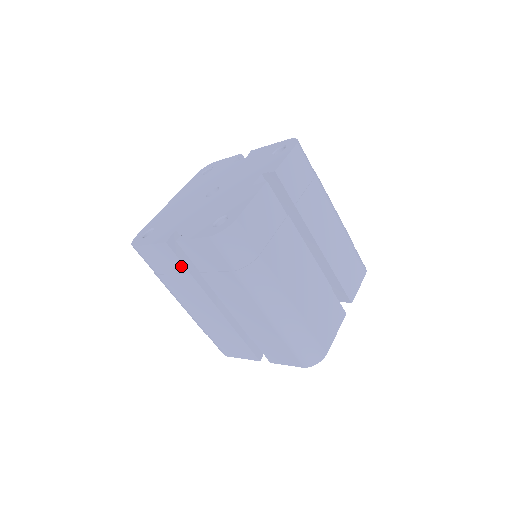
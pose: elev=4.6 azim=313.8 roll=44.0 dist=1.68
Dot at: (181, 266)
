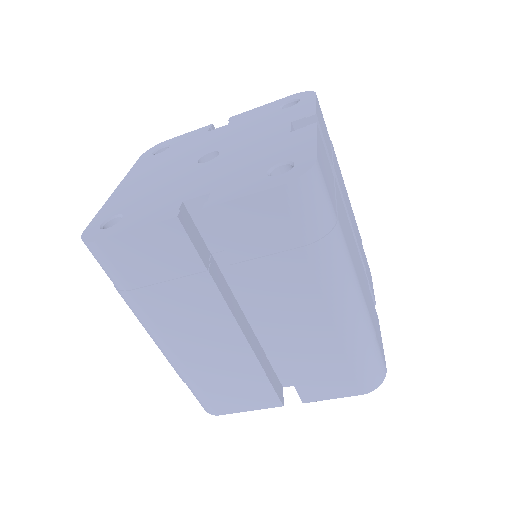
Dot at: (192, 261)
